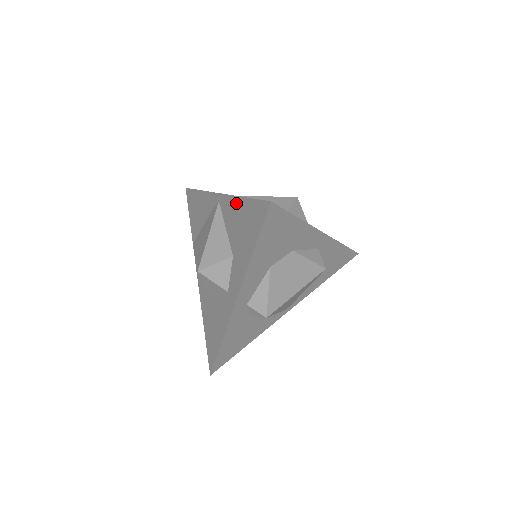
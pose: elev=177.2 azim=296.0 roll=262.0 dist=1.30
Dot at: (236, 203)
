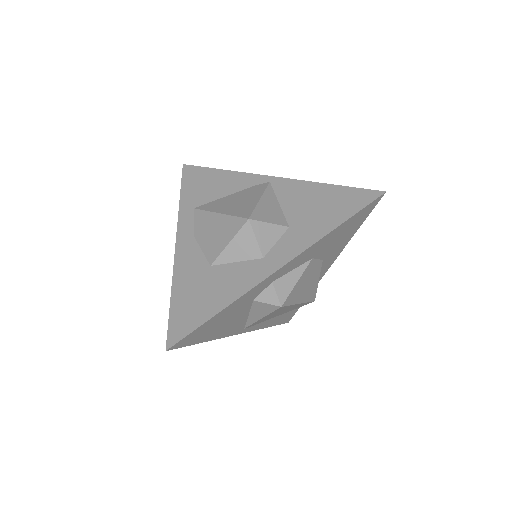
Dot at: (312, 187)
